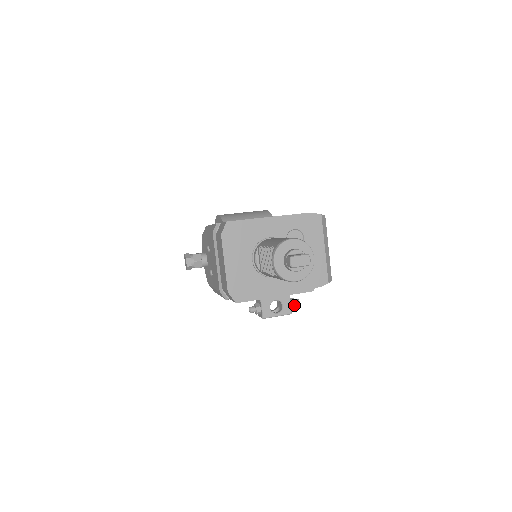
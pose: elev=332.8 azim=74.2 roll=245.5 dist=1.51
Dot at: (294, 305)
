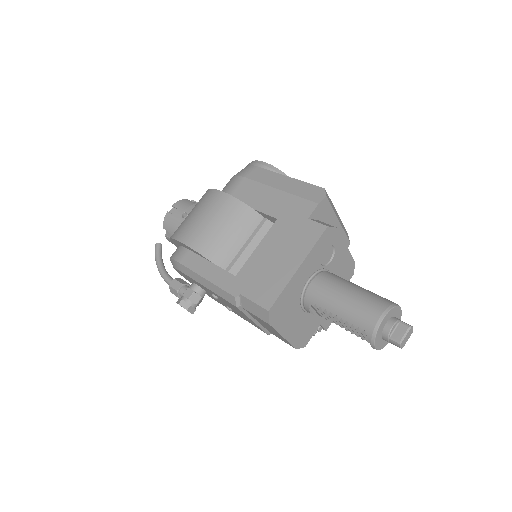
Dot at: occluded
